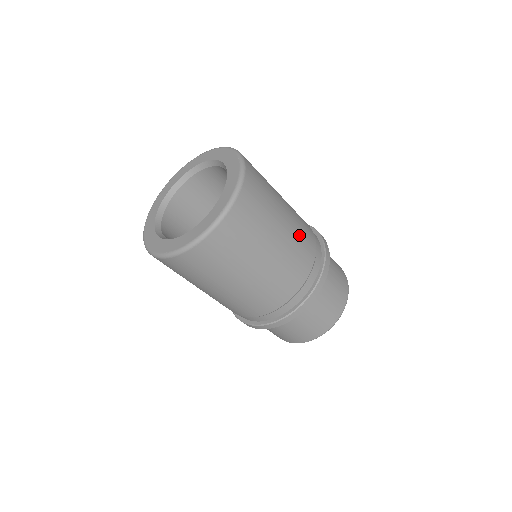
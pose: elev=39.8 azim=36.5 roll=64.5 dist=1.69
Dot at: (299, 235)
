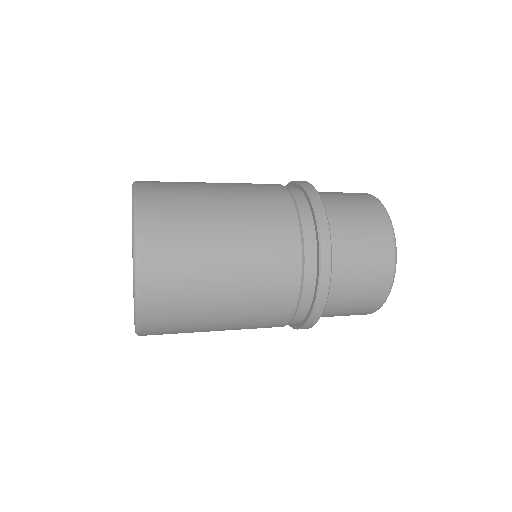
Dot at: (260, 239)
